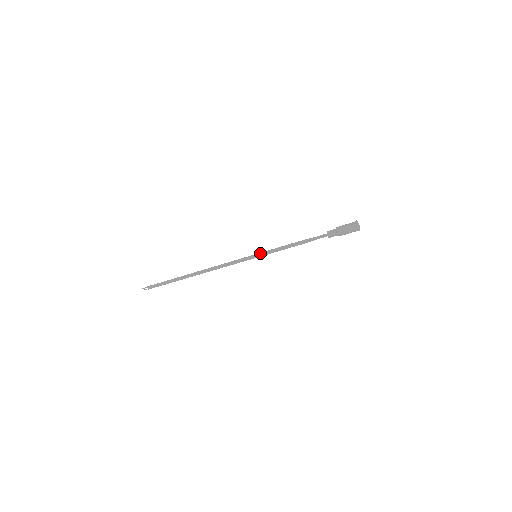
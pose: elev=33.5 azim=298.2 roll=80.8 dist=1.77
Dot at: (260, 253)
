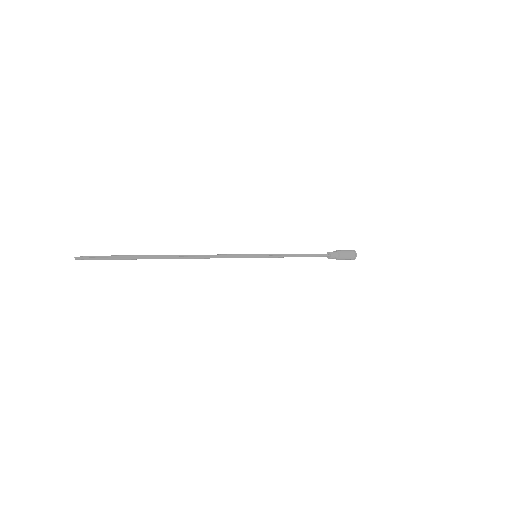
Dot at: (264, 257)
